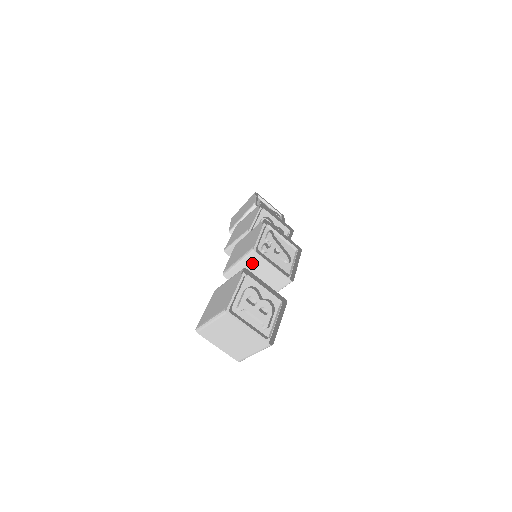
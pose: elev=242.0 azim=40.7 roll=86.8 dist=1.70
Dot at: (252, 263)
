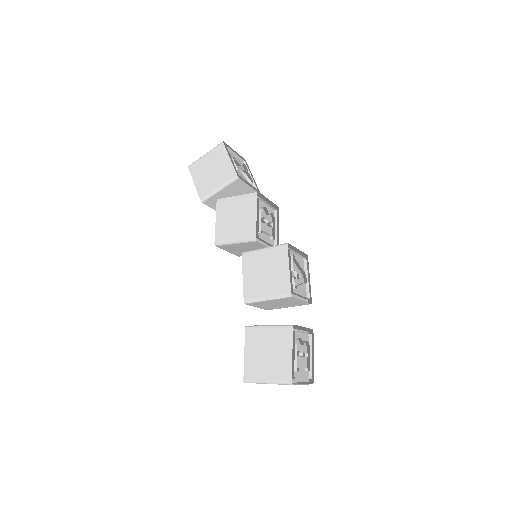
Dot at: (283, 300)
